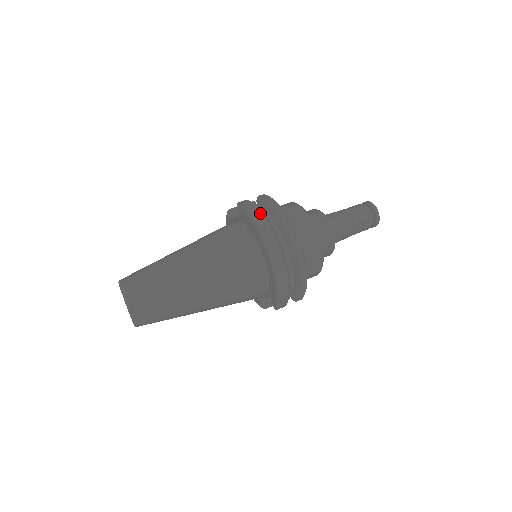
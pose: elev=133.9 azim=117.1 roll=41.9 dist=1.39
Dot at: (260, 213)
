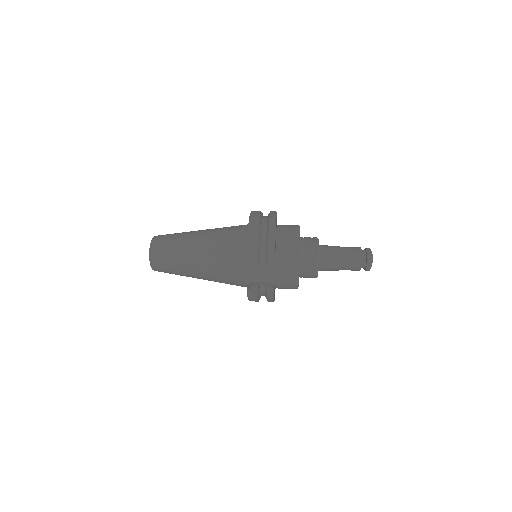
Dot at: occluded
